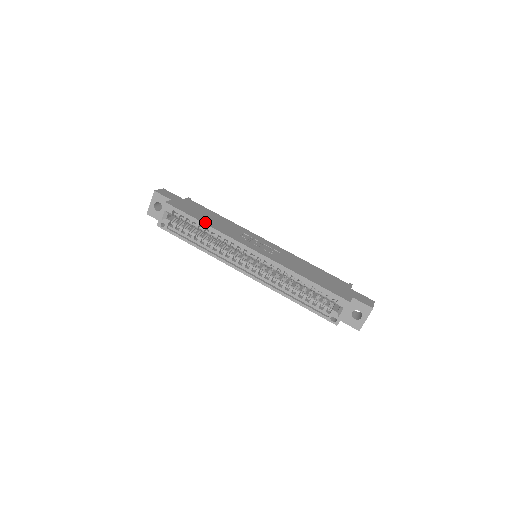
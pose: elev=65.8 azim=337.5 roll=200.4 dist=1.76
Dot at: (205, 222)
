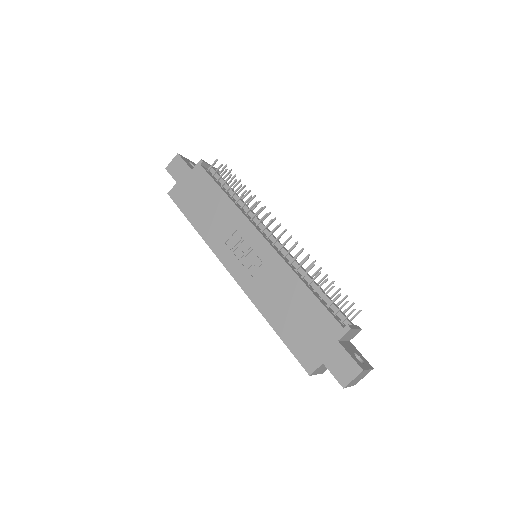
Dot at: (195, 224)
